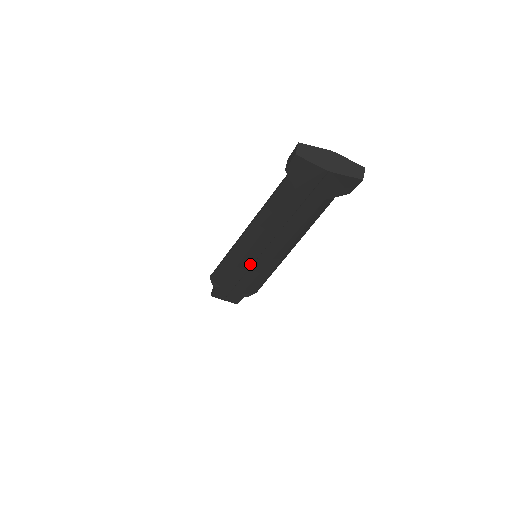
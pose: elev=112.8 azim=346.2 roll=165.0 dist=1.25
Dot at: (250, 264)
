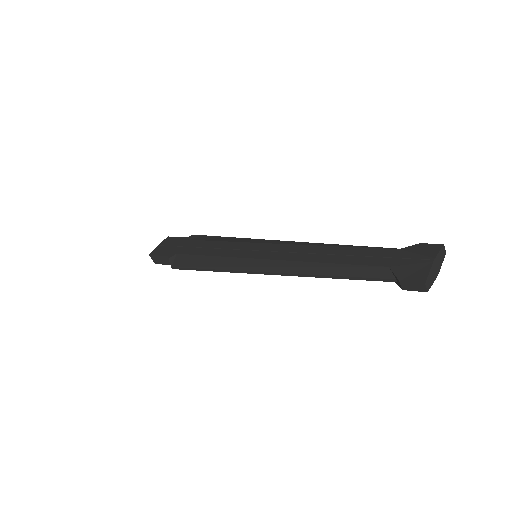
Dot at: occluded
